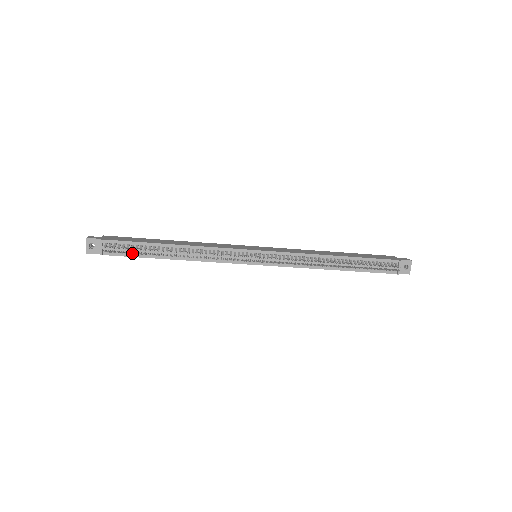
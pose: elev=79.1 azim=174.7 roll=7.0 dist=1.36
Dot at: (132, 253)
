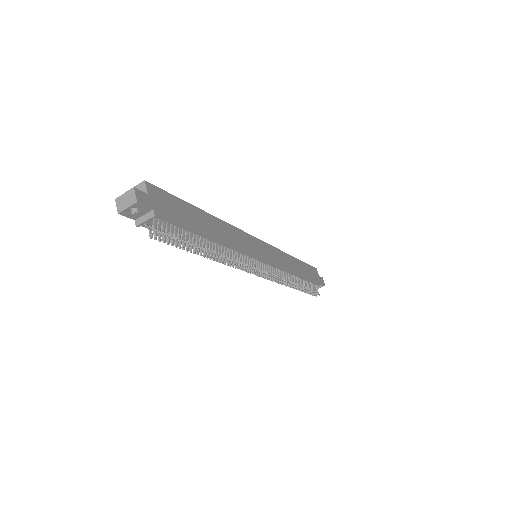
Dot at: occluded
